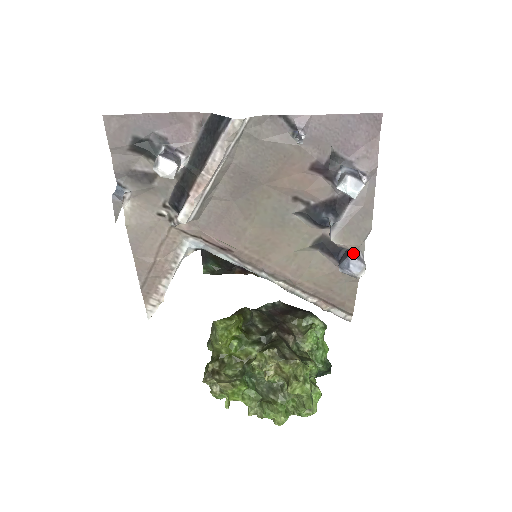
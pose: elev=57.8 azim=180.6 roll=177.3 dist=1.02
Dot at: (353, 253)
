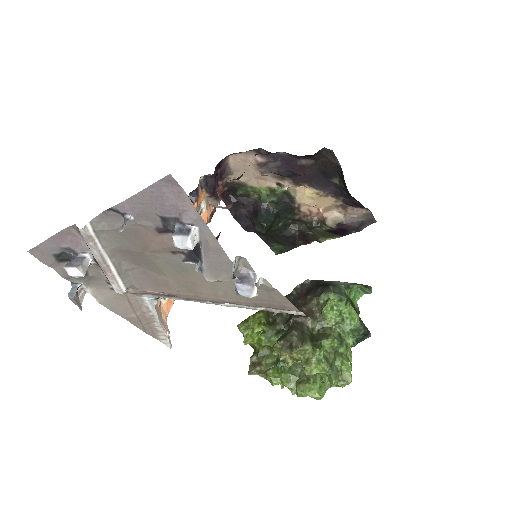
Dot at: (238, 279)
